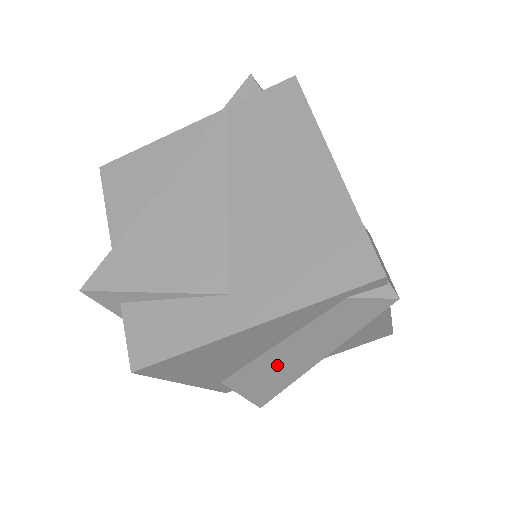
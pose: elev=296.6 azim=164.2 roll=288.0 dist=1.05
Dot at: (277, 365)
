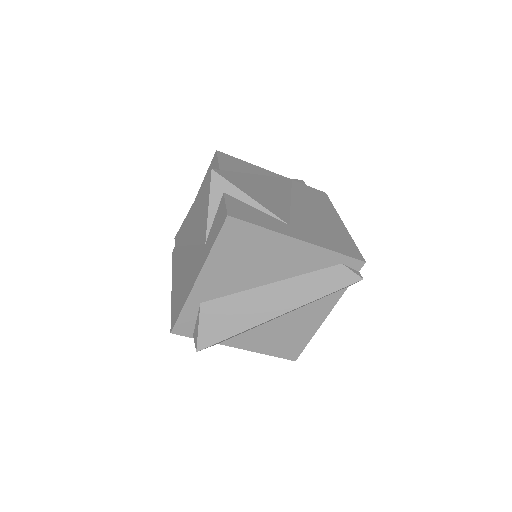
Dot at: (257, 303)
